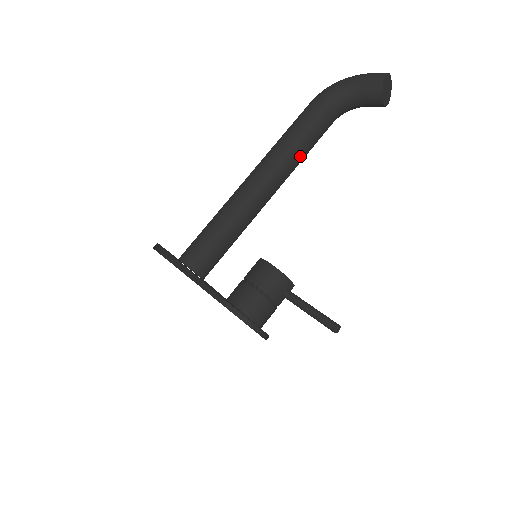
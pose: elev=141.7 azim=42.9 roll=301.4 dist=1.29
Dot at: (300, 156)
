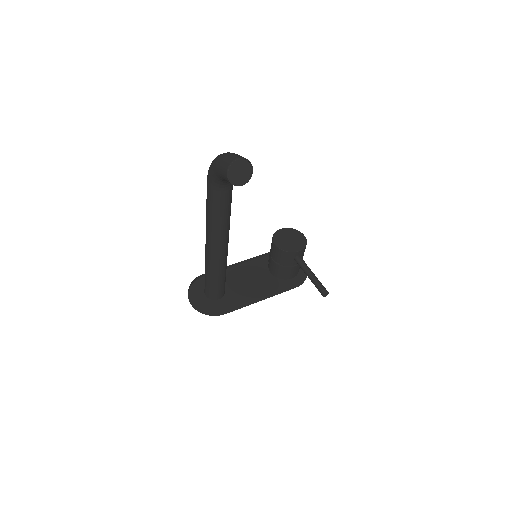
Dot at: (223, 224)
